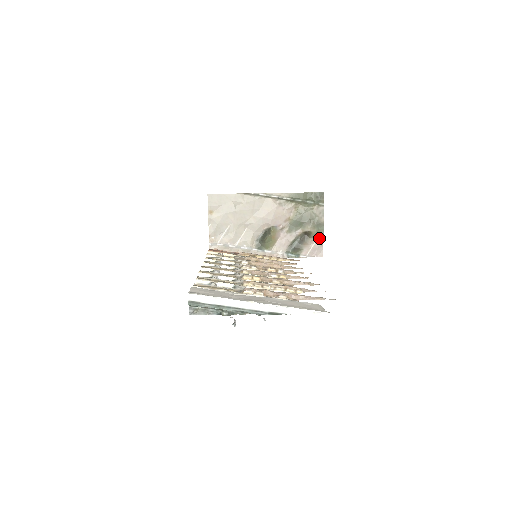
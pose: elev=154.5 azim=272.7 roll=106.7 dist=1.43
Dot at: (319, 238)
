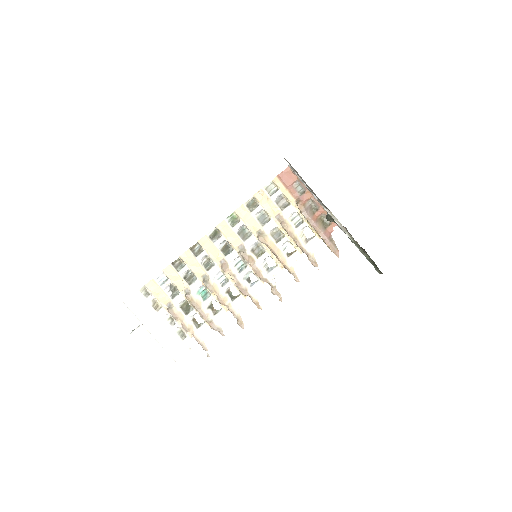
Dot at: occluded
